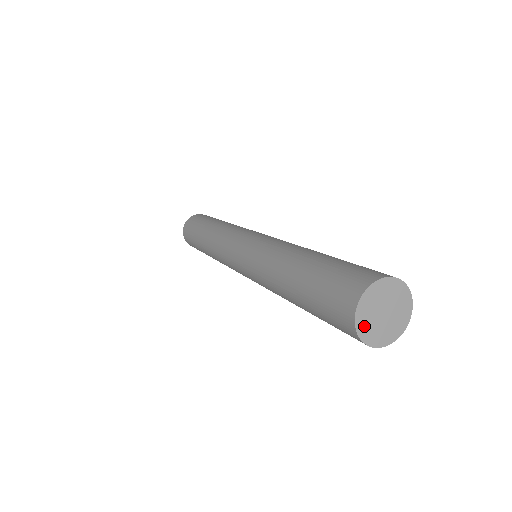
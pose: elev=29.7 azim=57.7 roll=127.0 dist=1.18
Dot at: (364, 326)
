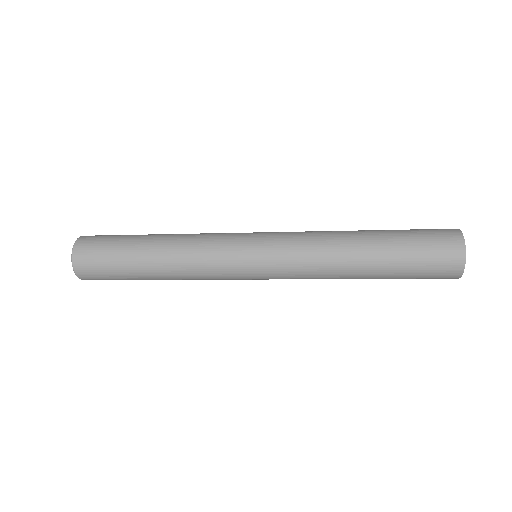
Dot at: (463, 264)
